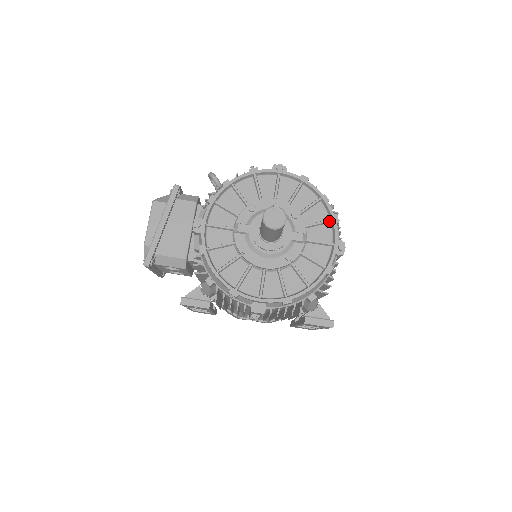
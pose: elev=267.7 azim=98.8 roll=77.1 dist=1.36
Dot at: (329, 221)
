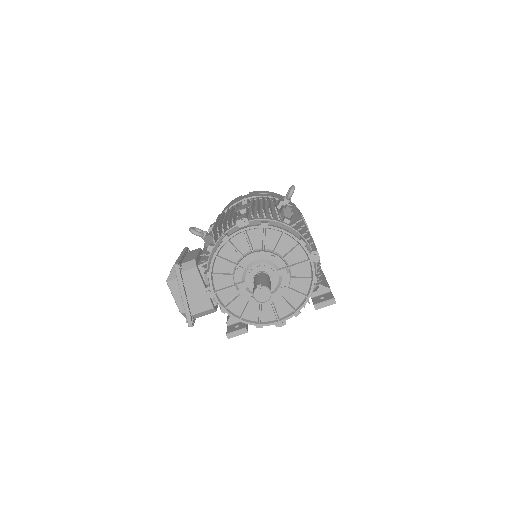
Dot at: (298, 246)
